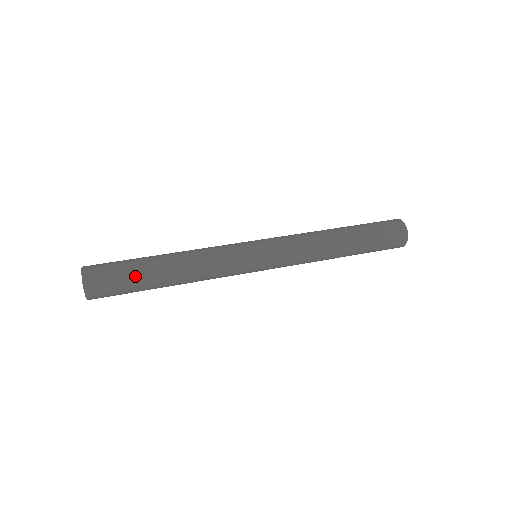
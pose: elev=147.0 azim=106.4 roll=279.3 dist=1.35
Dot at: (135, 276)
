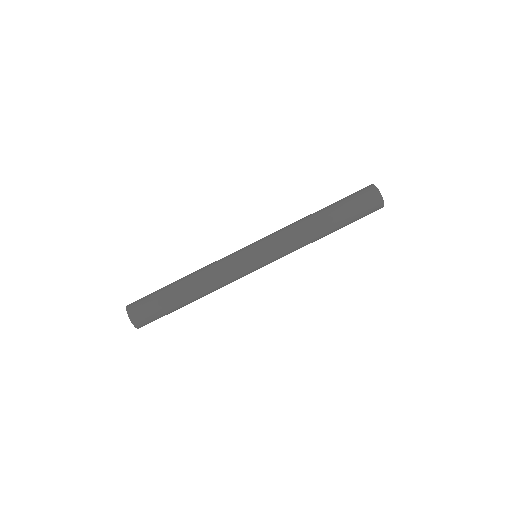
Dot at: (170, 310)
